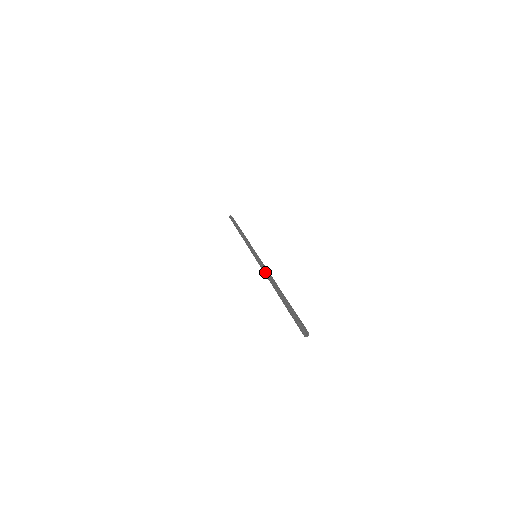
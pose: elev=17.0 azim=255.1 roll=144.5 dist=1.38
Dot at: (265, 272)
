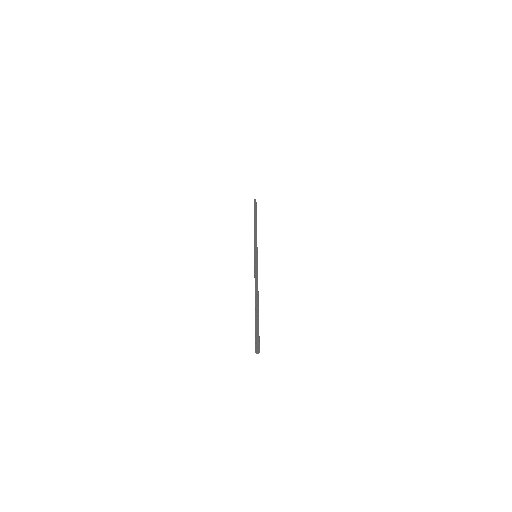
Dot at: occluded
